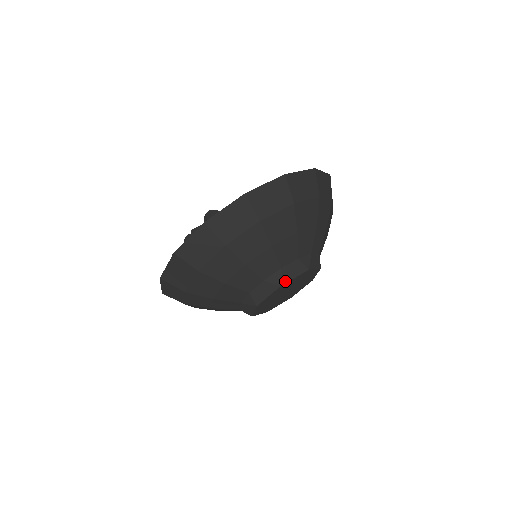
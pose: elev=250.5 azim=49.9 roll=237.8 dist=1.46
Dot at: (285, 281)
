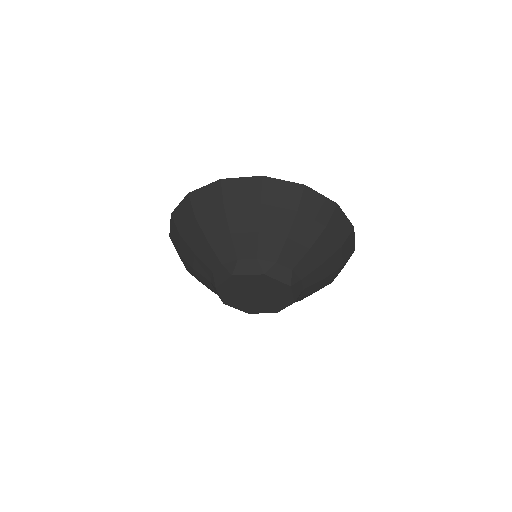
Dot at: (270, 274)
